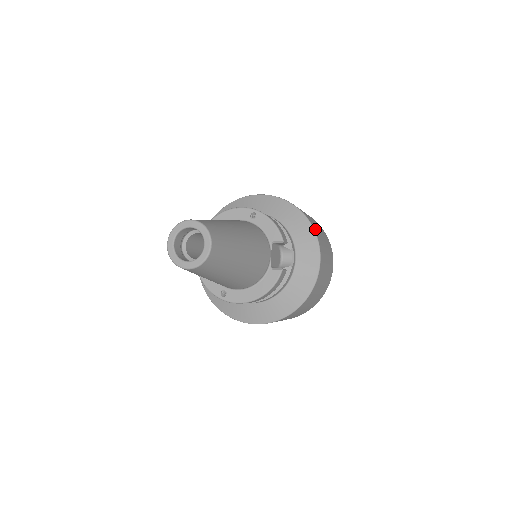
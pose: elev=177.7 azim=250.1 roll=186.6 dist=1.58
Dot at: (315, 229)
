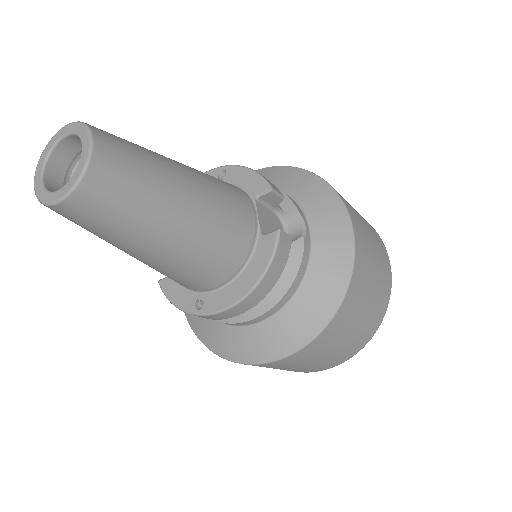
Dot at: occluded
